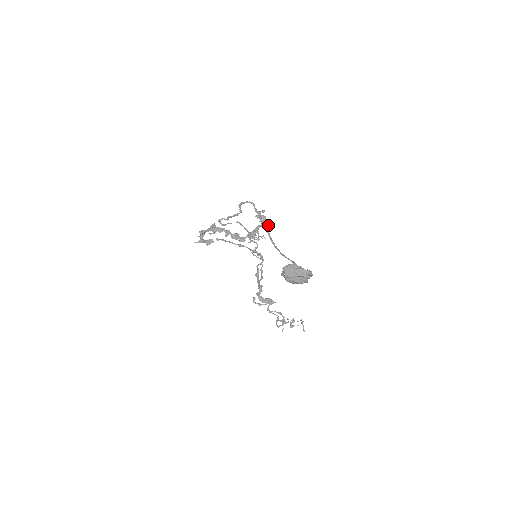
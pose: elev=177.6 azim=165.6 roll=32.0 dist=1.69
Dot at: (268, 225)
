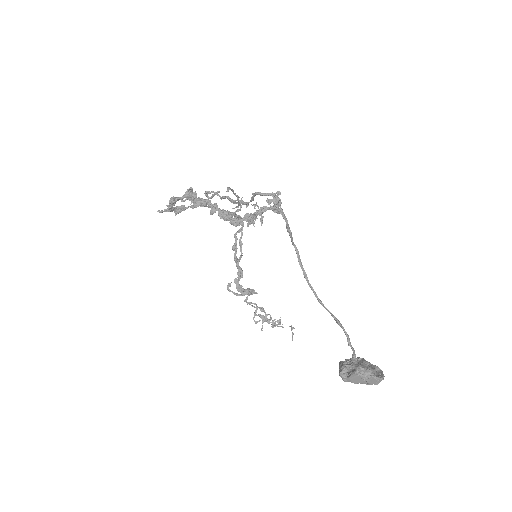
Dot at: occluded
